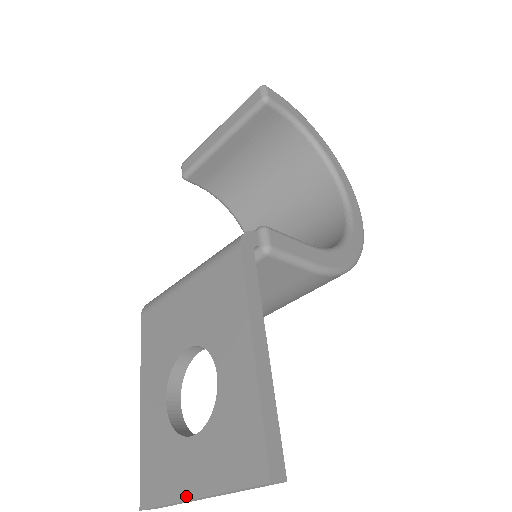
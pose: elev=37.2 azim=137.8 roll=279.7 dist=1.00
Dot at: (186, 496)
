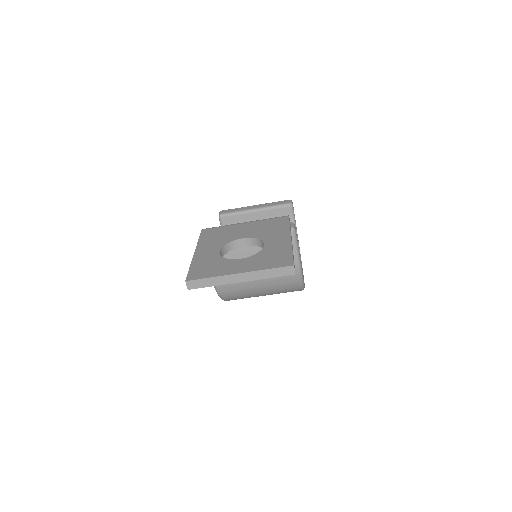
Dot at: (231, 273)
